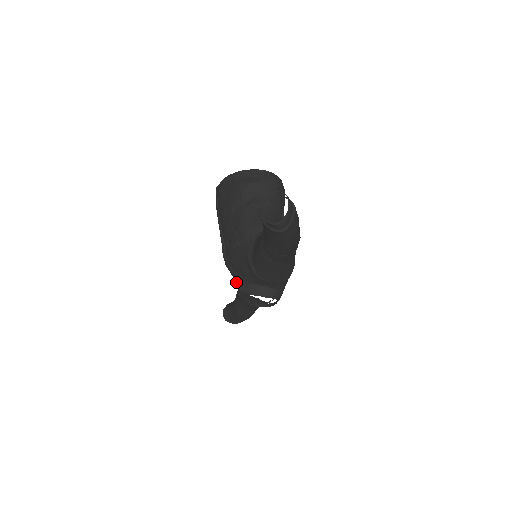
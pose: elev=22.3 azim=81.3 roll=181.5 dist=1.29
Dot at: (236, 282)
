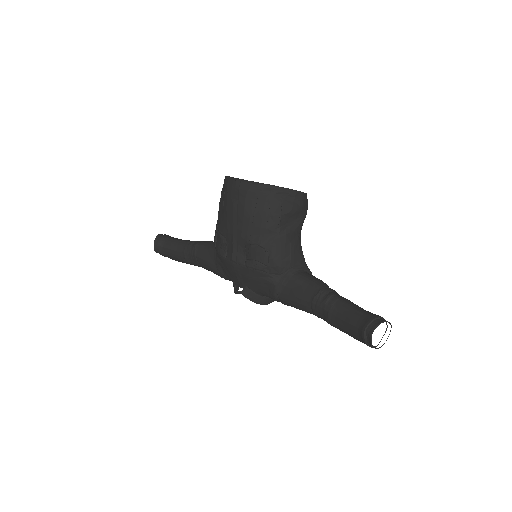
Dot at: (226, 272)
